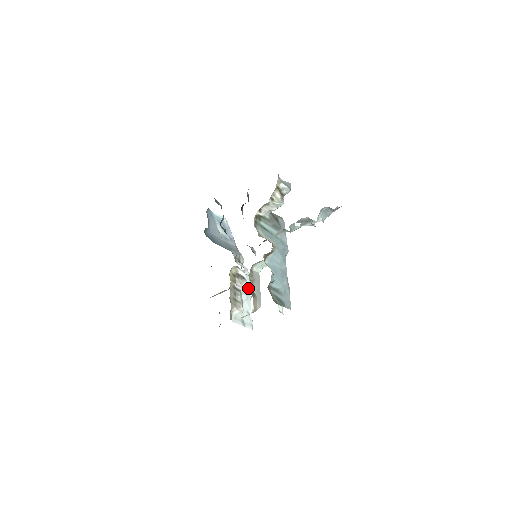
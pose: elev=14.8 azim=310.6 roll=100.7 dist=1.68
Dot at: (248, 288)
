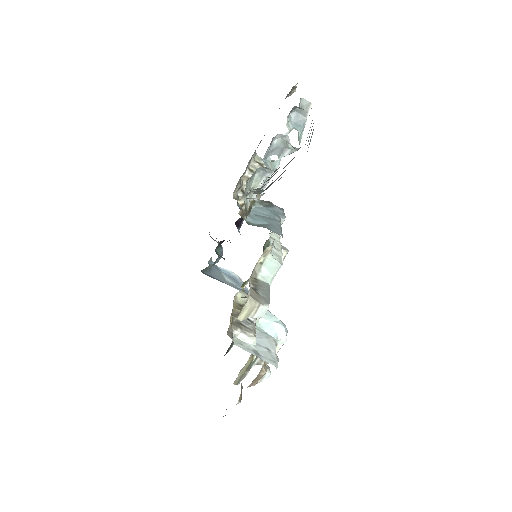
Dot at: (268, 326)
